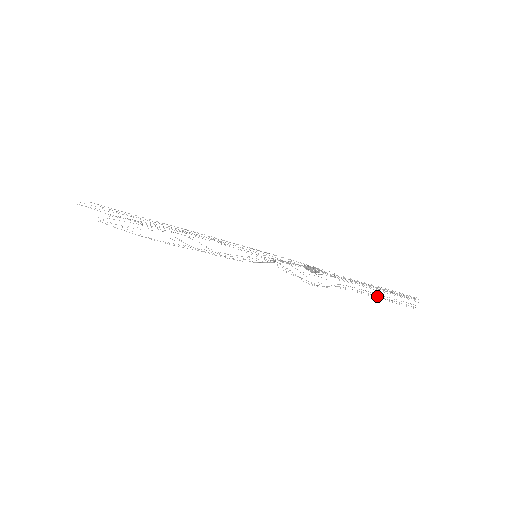
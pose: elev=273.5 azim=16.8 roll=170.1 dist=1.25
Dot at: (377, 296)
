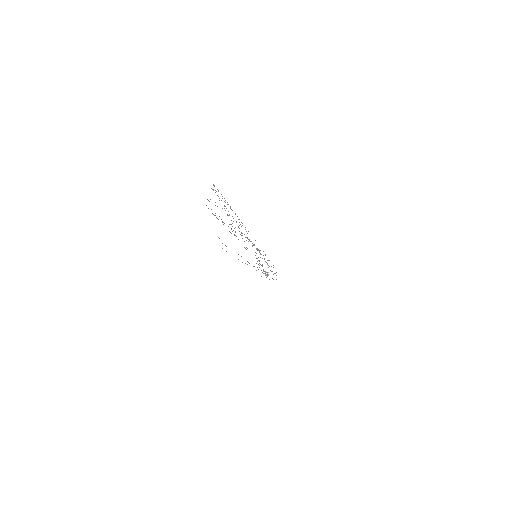
Dot at: occluded
